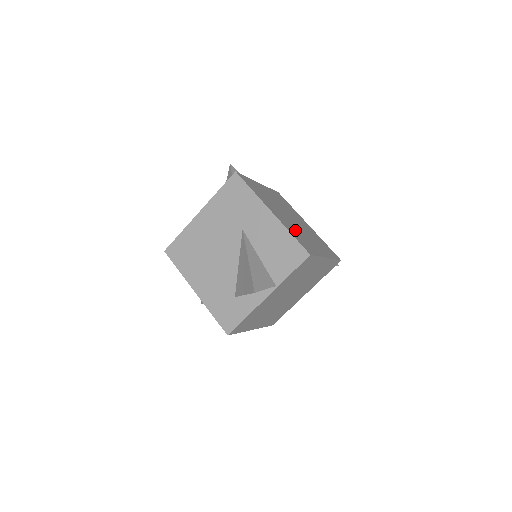
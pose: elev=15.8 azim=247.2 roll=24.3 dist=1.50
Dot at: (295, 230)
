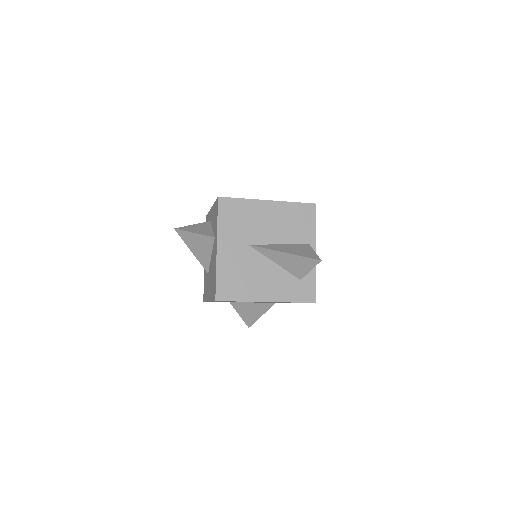
Dot at: occluded
